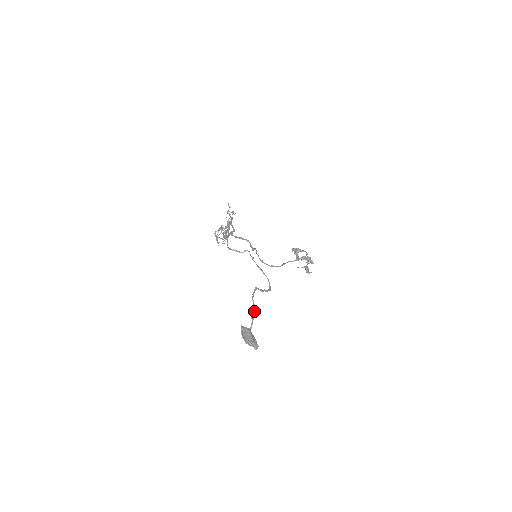
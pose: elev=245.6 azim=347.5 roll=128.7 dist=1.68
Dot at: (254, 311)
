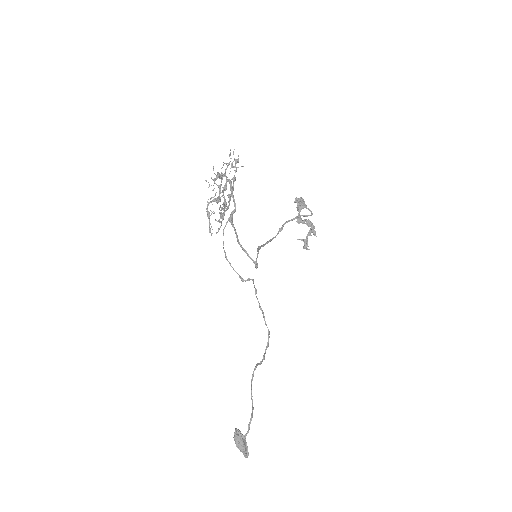
Dot at: (252, 415)
